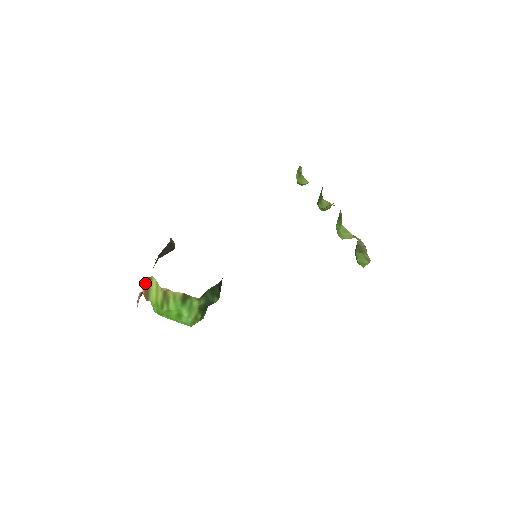
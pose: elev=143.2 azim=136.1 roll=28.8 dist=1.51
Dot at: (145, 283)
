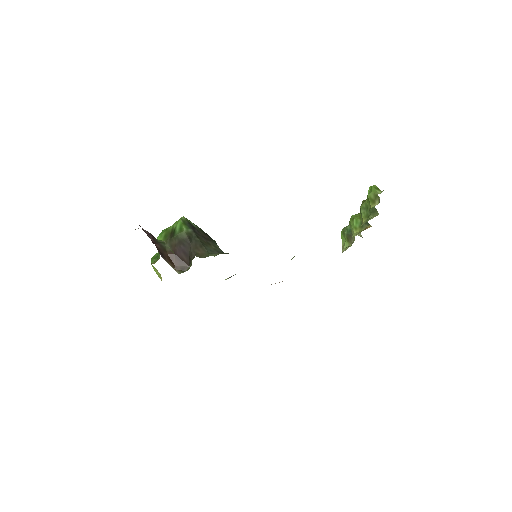
Dot at: occluded
